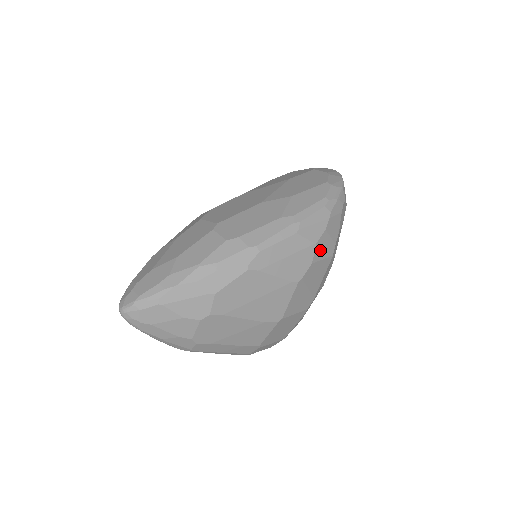
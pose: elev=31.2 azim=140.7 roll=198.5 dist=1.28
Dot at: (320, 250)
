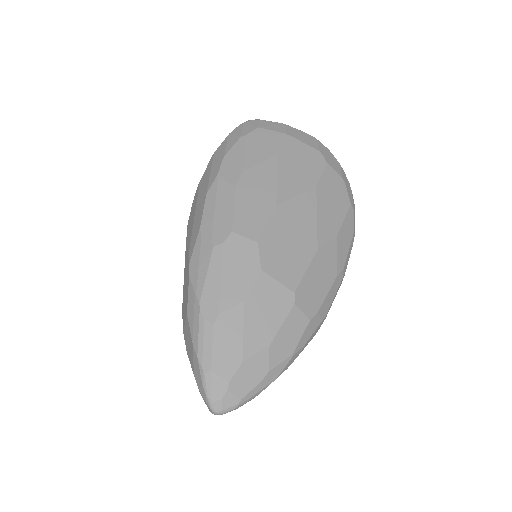
Dot at: occluded
